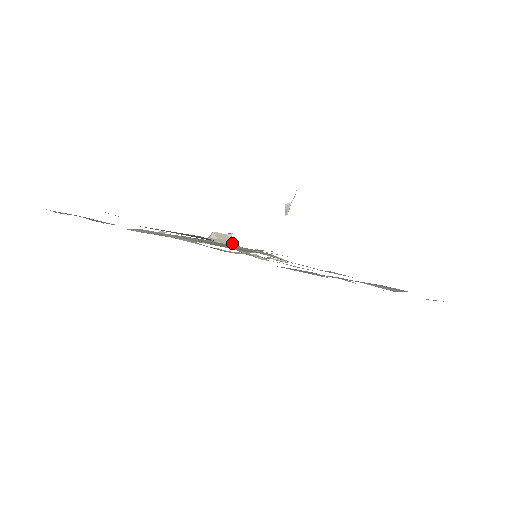
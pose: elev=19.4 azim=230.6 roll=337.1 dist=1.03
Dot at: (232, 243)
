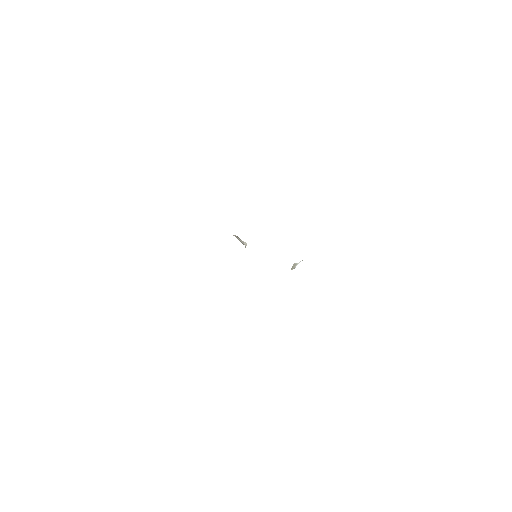
Dot at: occluded
